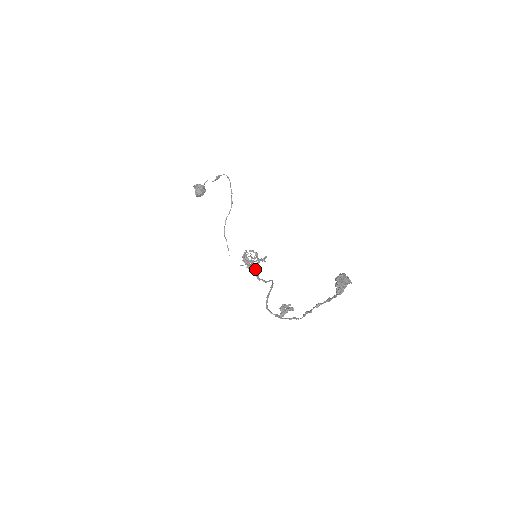
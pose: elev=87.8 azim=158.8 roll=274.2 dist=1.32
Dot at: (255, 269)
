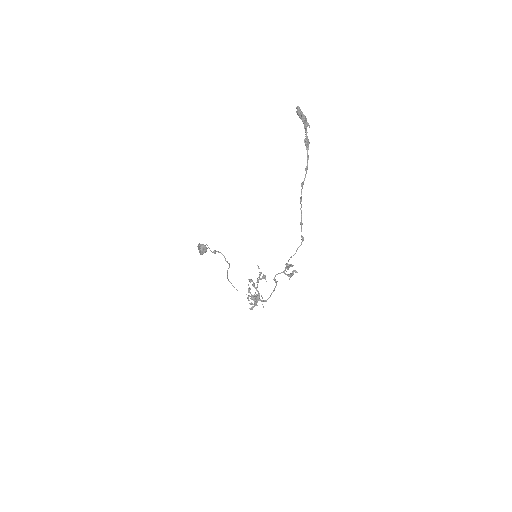
Dot at: (260, 299)
